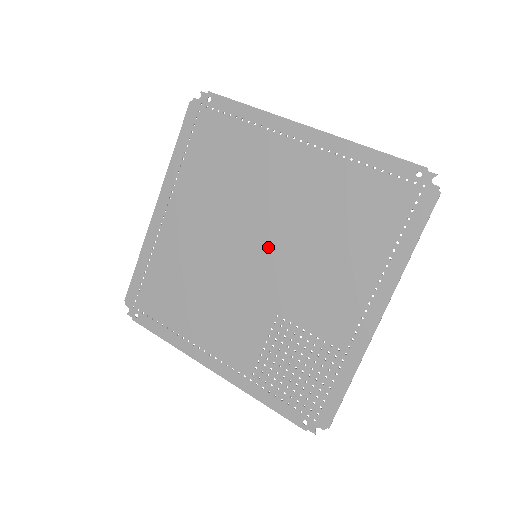
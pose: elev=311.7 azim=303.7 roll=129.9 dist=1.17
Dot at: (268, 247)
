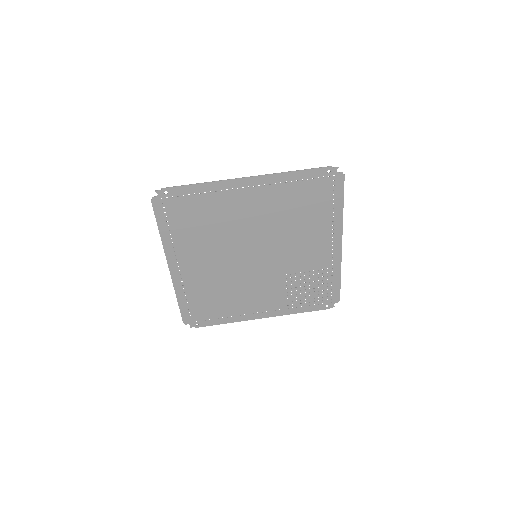
Dot at: (261, 248)
